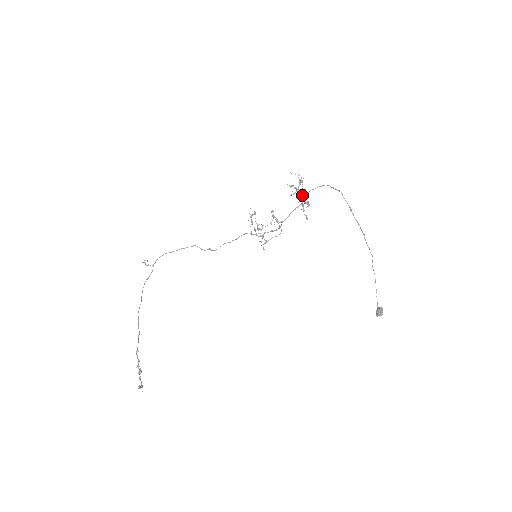
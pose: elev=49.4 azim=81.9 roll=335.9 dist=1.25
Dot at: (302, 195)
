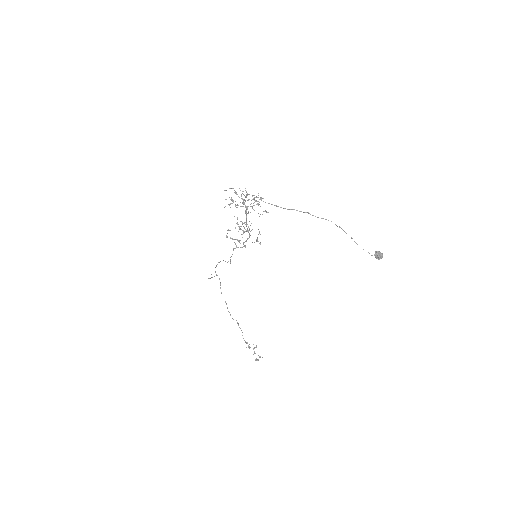
Dot at: occluded
